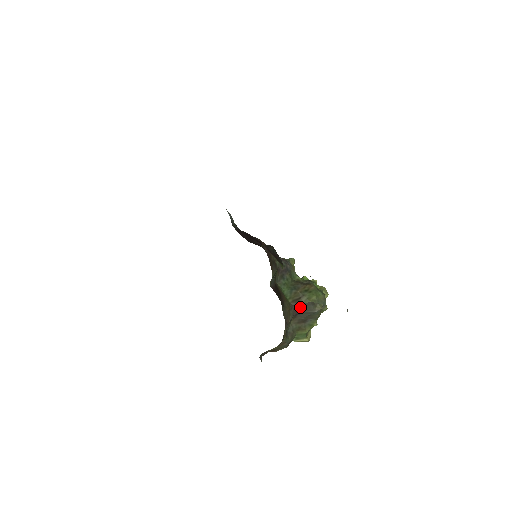
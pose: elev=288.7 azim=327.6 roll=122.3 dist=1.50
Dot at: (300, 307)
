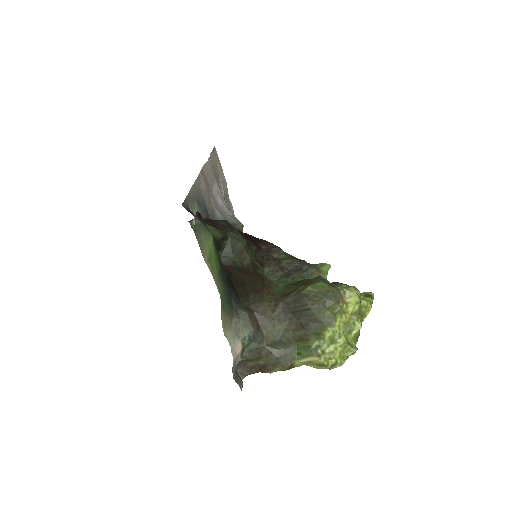
Dot at: (291, 303)
